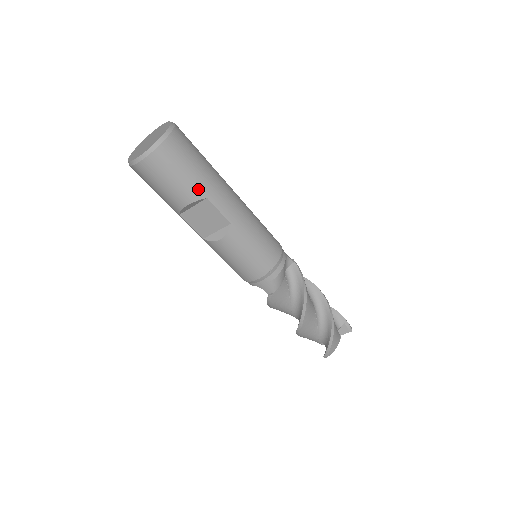
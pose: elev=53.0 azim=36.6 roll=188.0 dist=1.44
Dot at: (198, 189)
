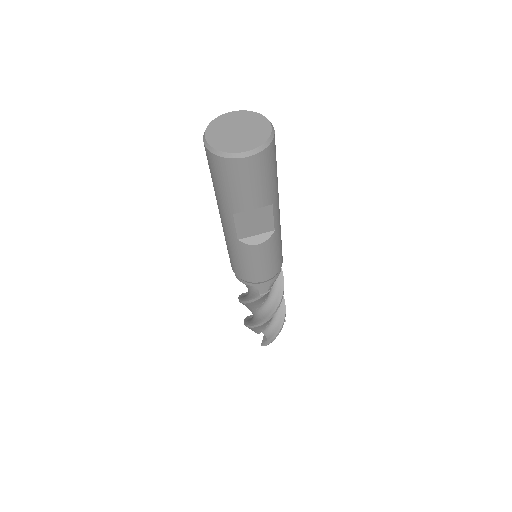
Dot at: (271, 195)
